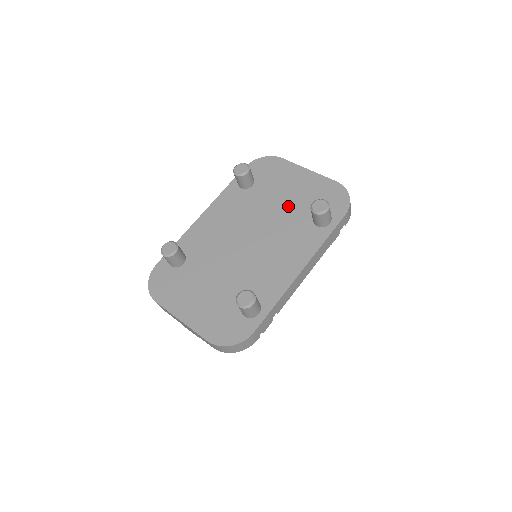
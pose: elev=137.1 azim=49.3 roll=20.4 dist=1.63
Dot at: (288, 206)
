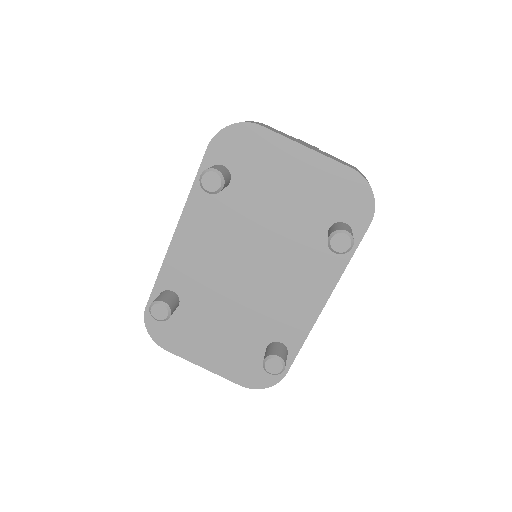
Dot at: (290, 215)
